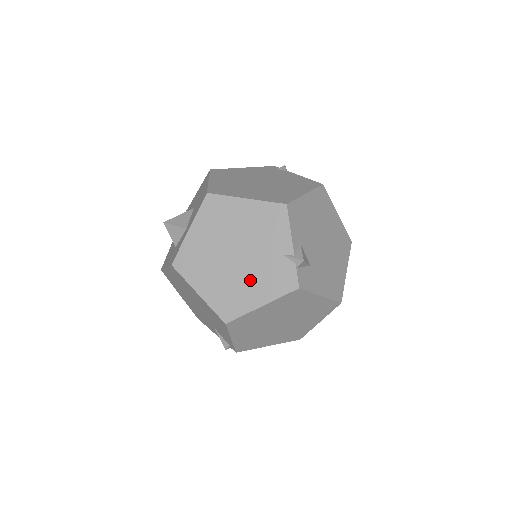
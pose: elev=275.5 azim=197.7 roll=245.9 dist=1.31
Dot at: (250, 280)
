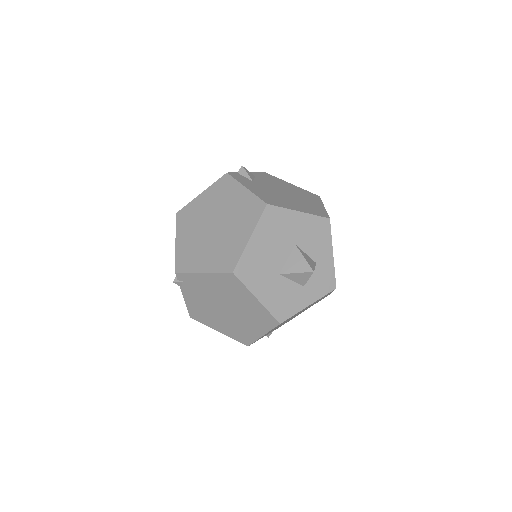
Dot at: occluded
